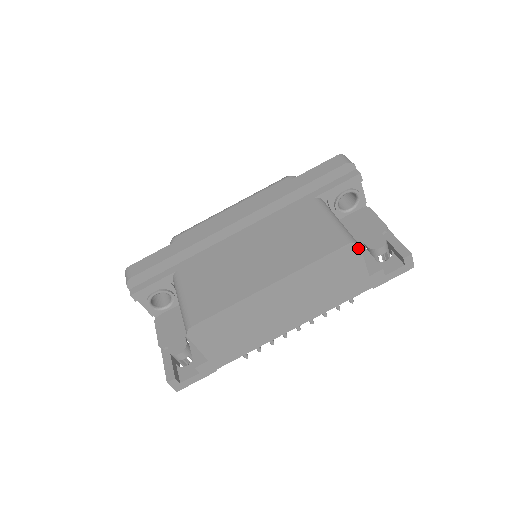
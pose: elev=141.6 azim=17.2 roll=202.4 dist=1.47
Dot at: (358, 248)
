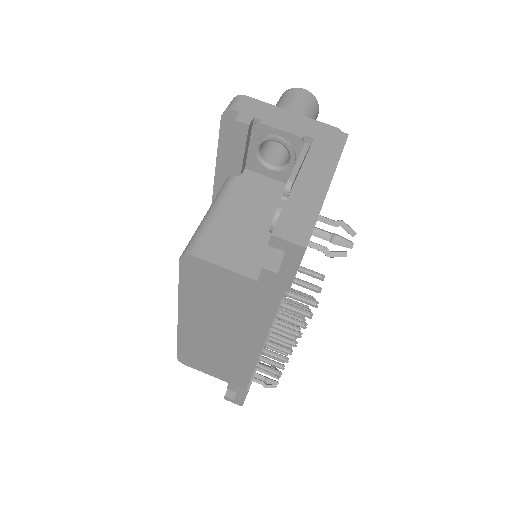
Dot at: (195, 258)
